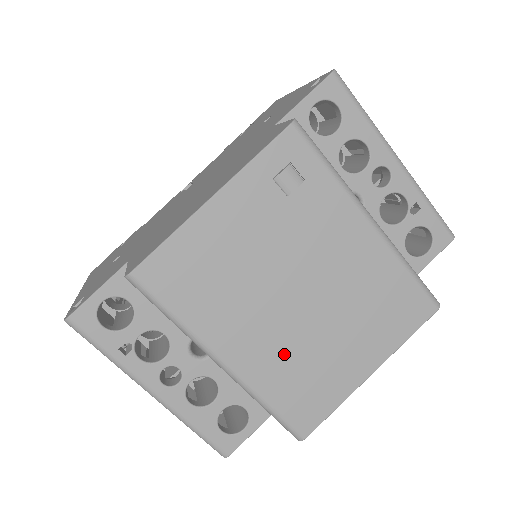
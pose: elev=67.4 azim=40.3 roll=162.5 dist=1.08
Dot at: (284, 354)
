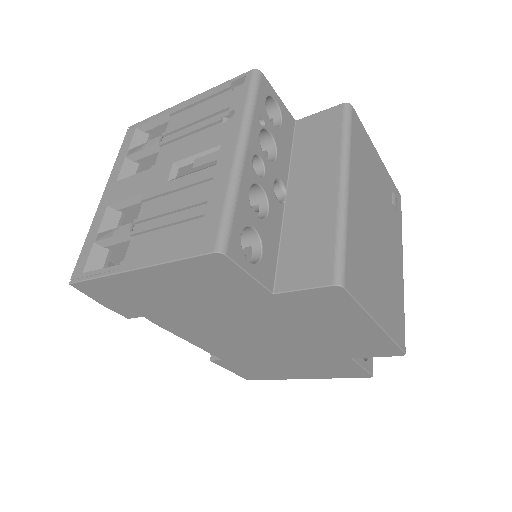
Dot at: (364, 234)
